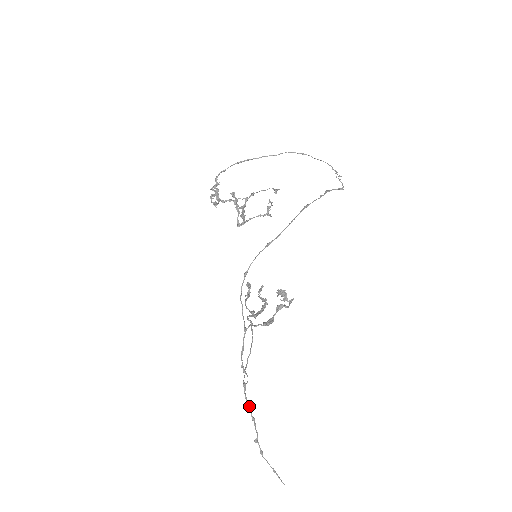
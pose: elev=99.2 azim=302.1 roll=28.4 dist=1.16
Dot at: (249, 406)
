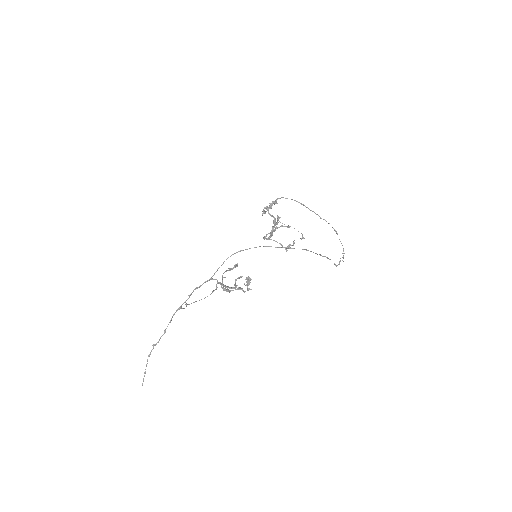
Dot at: (170, 321)
